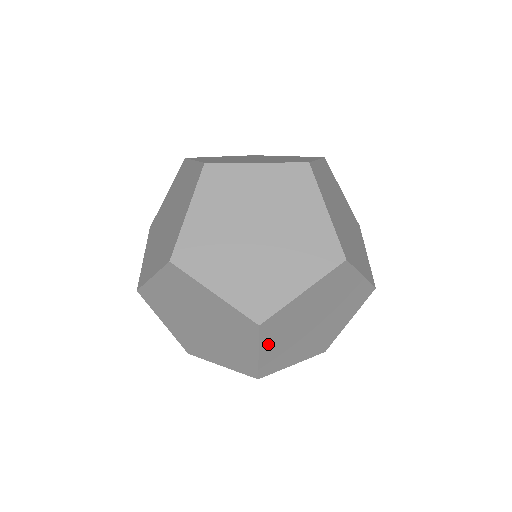
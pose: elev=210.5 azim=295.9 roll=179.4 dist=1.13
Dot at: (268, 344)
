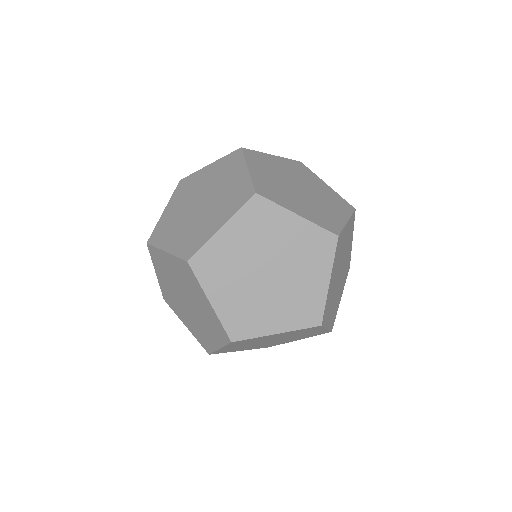
Dot at: (240, 350)
